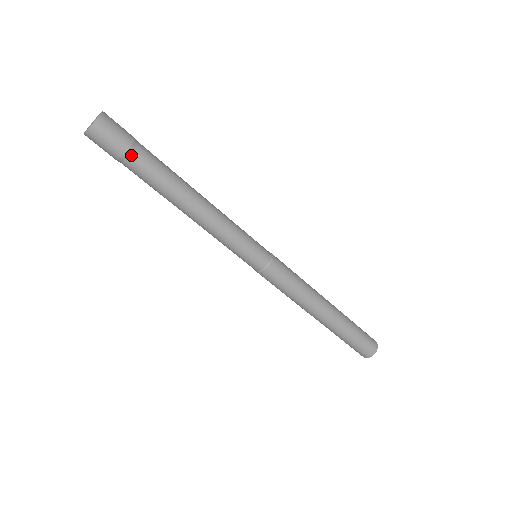
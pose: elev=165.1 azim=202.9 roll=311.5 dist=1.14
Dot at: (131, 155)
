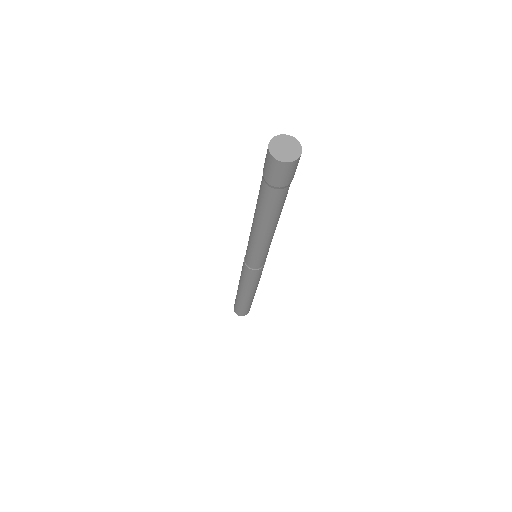
Dot at: (288, 187)
